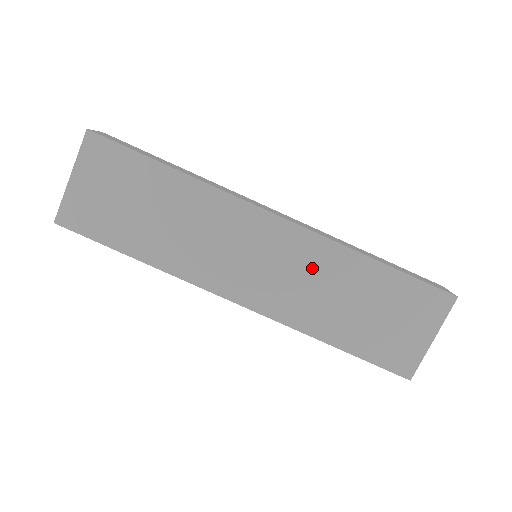
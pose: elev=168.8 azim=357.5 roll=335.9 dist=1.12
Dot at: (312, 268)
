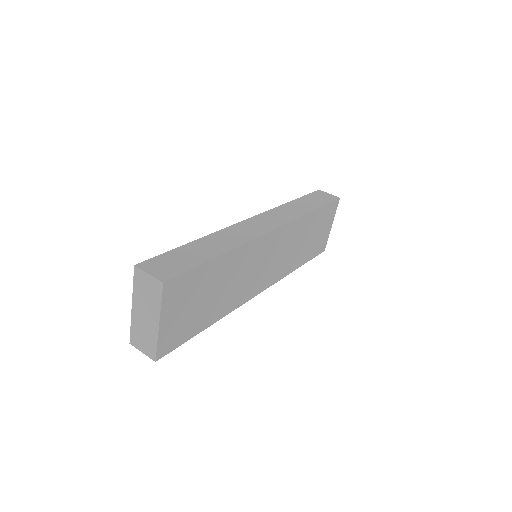
Dot at: (291, 240)
